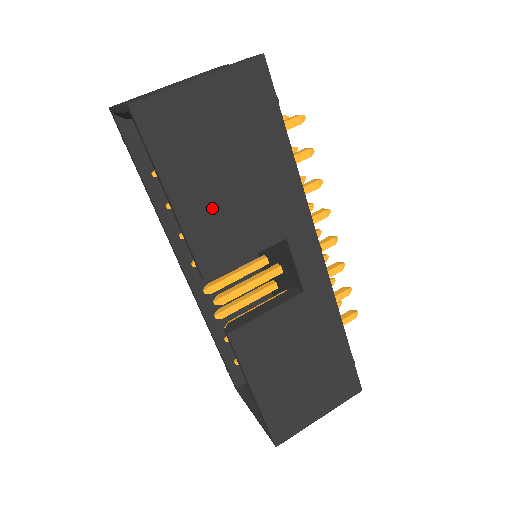
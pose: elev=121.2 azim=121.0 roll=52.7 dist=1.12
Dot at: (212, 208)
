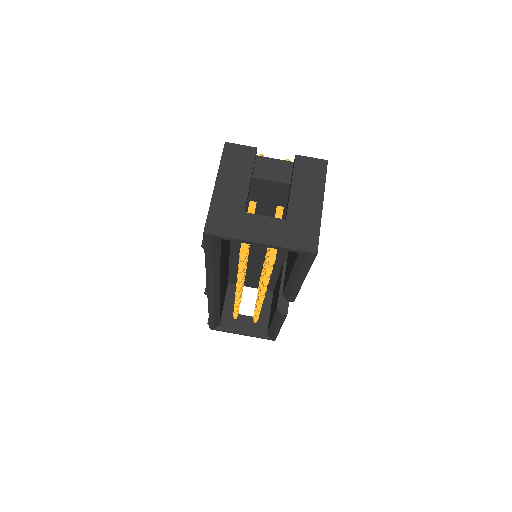
Dot at: occluded
